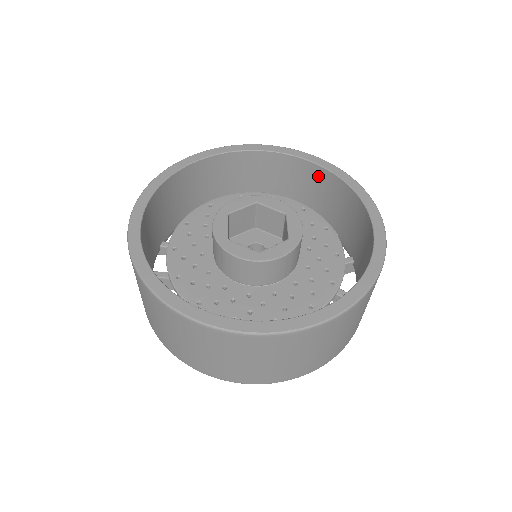
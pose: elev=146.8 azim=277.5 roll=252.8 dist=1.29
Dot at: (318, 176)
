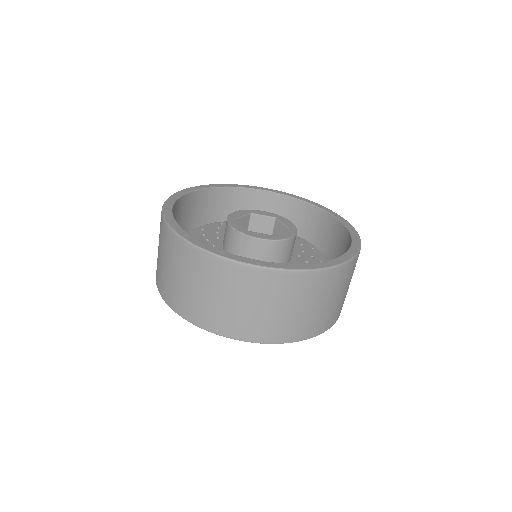
Dot at: (277, 203)
